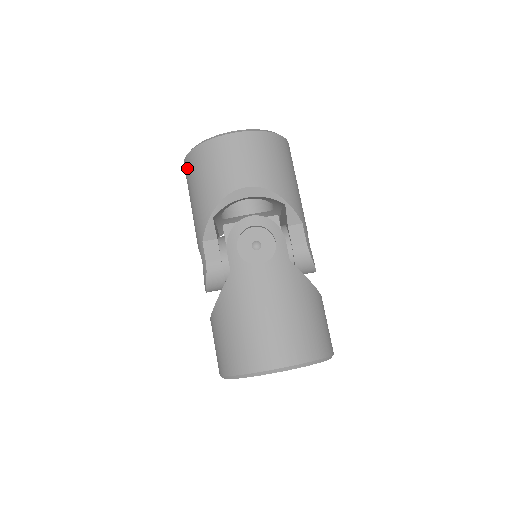
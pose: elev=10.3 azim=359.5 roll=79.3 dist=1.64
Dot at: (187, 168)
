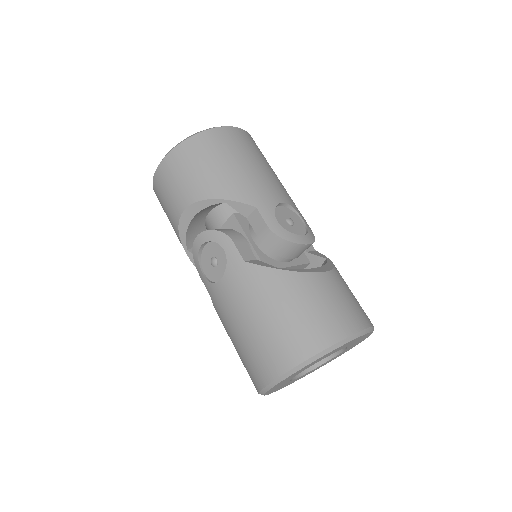
Dot at: occluded
